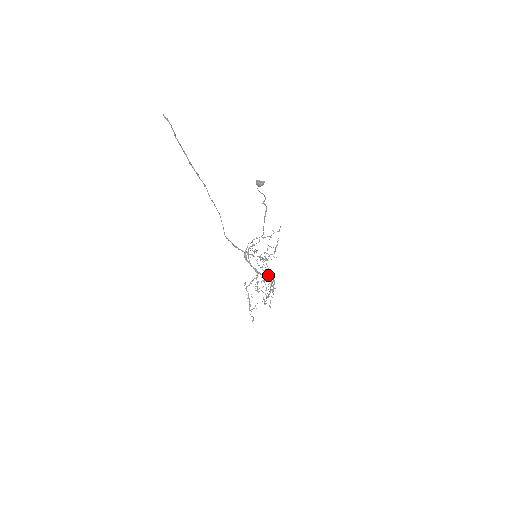
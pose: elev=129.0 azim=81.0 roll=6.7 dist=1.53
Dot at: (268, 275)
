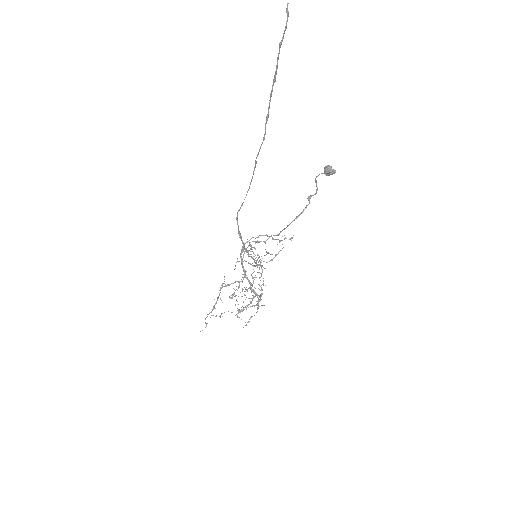
Dot at: occluded
